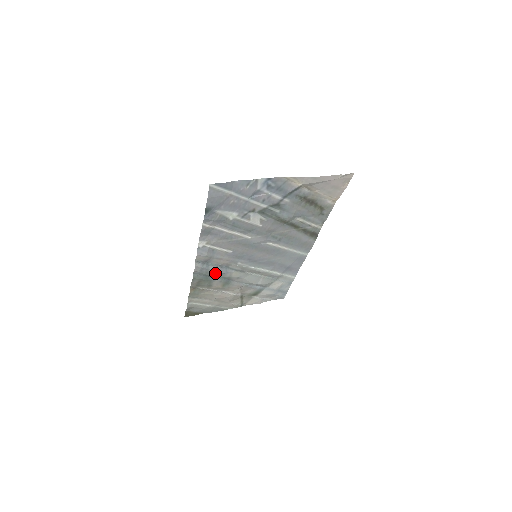
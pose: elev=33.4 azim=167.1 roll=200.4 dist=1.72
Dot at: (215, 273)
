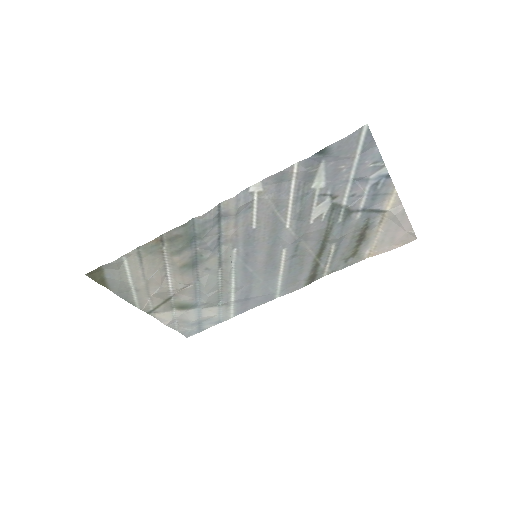
Dot at: (207, 240)
